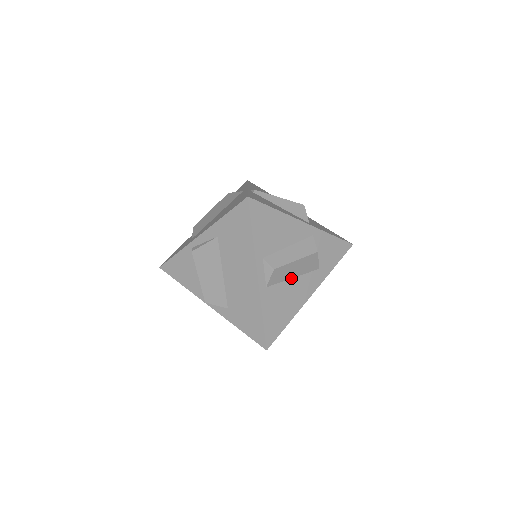
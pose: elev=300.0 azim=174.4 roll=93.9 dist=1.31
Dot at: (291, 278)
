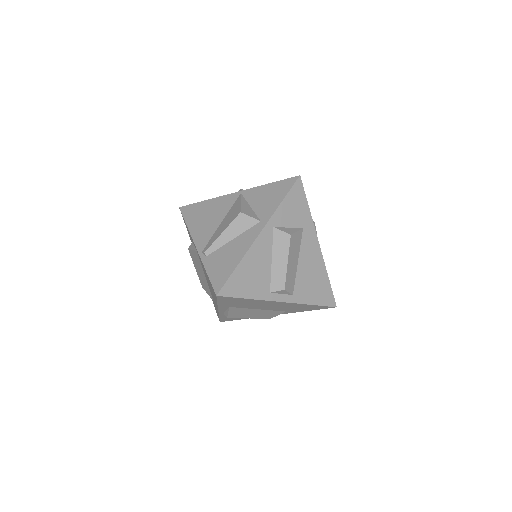
Dot at: (297, 265)
